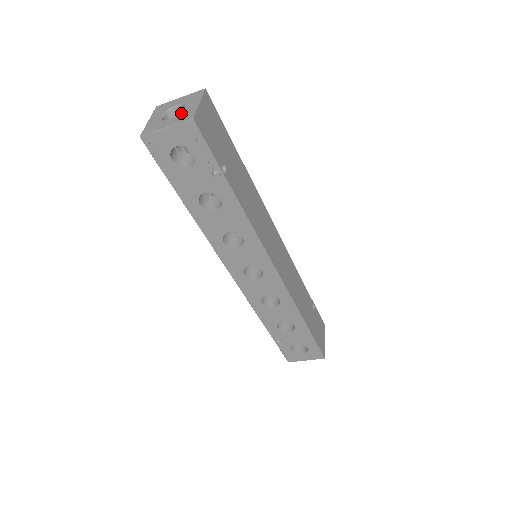
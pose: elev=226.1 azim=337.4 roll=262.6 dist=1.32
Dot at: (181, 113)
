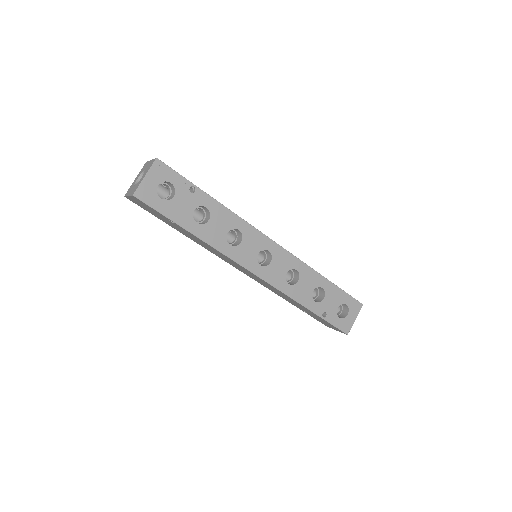
Dot at: (146, 170)
